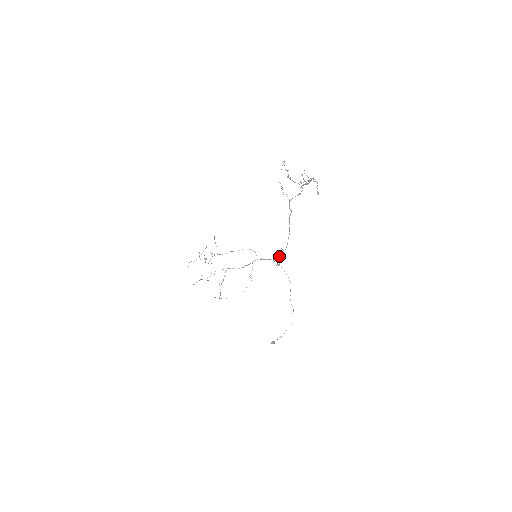
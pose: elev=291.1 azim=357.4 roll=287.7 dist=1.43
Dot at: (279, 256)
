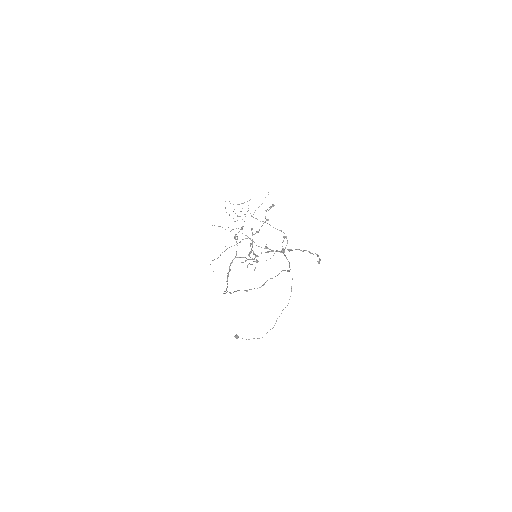
Dot at: occluded
